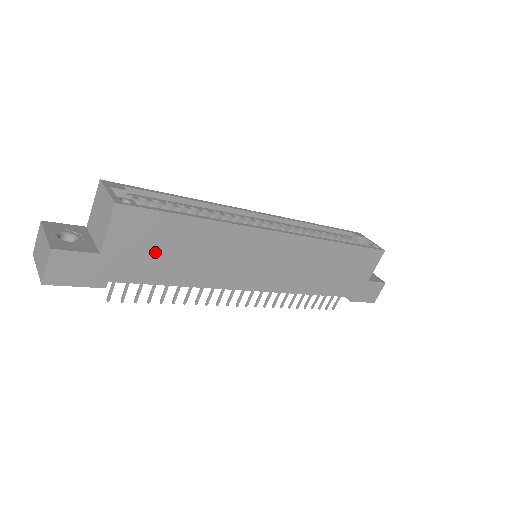
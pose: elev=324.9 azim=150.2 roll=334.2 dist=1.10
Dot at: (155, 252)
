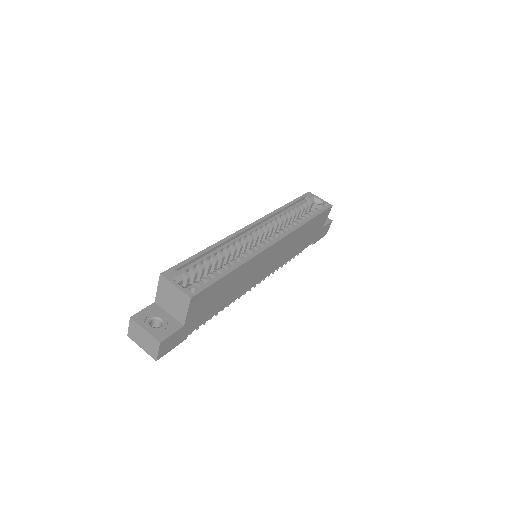
Dot at: (211, 303)
